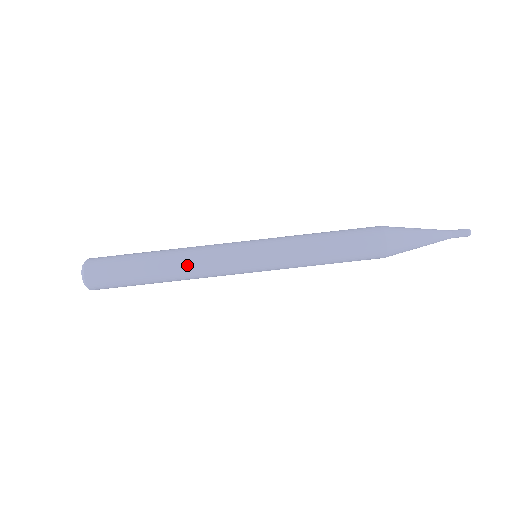
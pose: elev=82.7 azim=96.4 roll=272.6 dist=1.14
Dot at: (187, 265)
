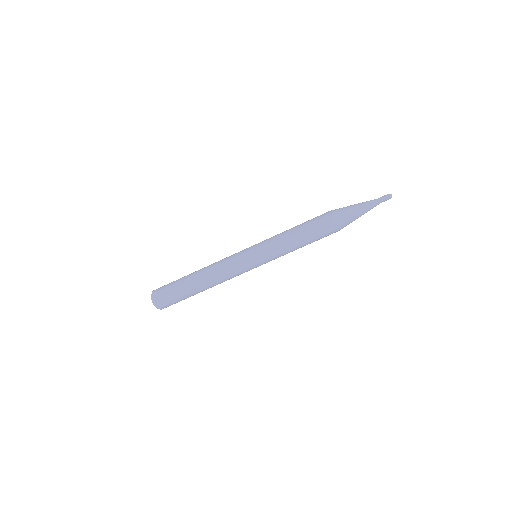
Dot at: (219, 283)
